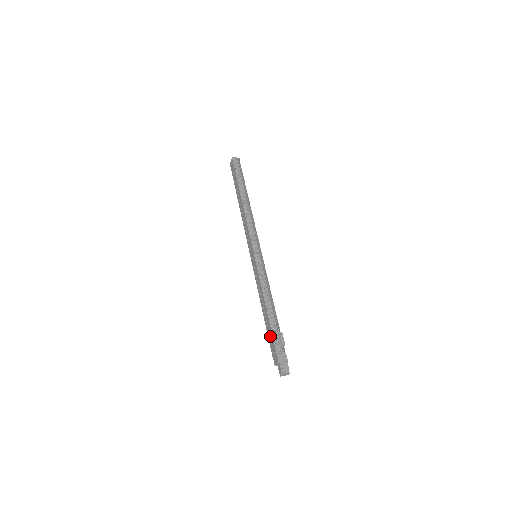
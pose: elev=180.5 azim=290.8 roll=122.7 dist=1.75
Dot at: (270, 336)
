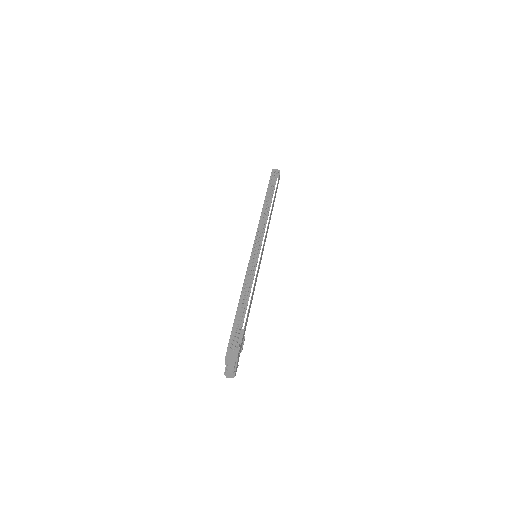
Dot at: occluded
